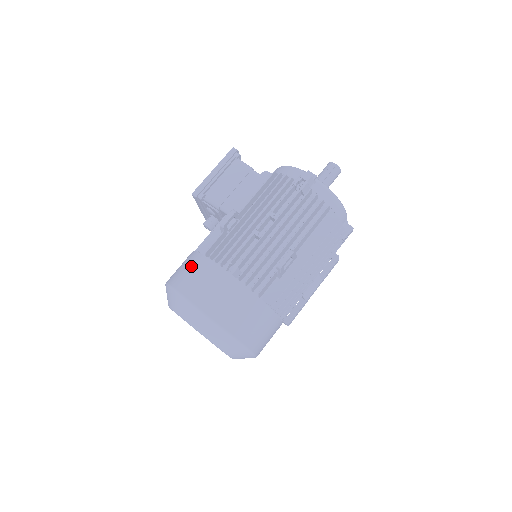
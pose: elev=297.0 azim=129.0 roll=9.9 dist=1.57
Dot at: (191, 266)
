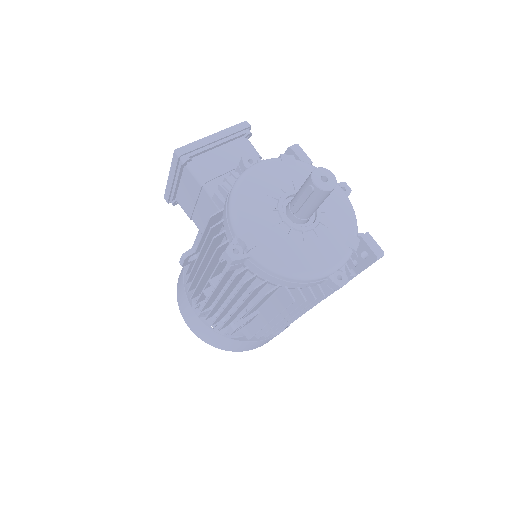
Dot at: (180, 280)
